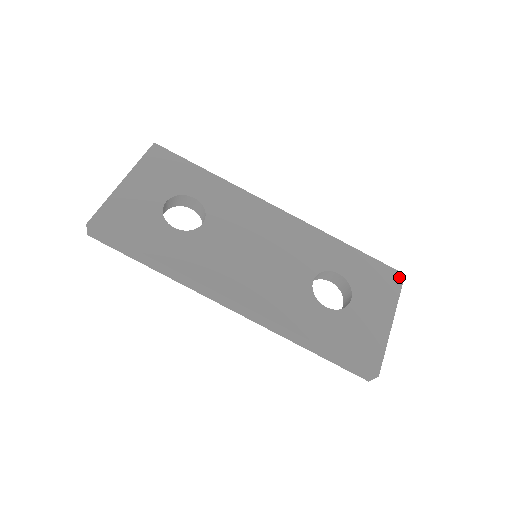
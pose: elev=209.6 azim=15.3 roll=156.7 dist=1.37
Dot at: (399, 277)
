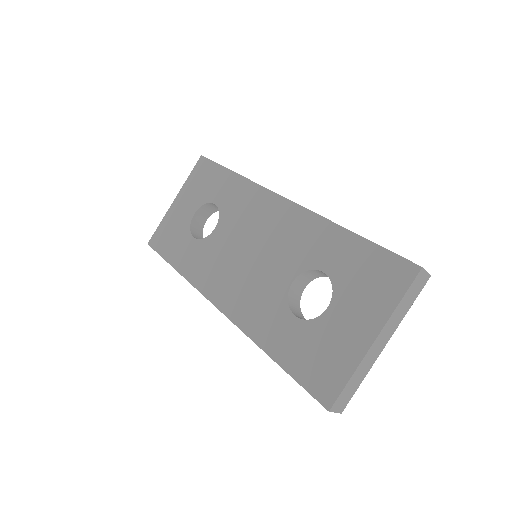
Dot at: (410, 272)
